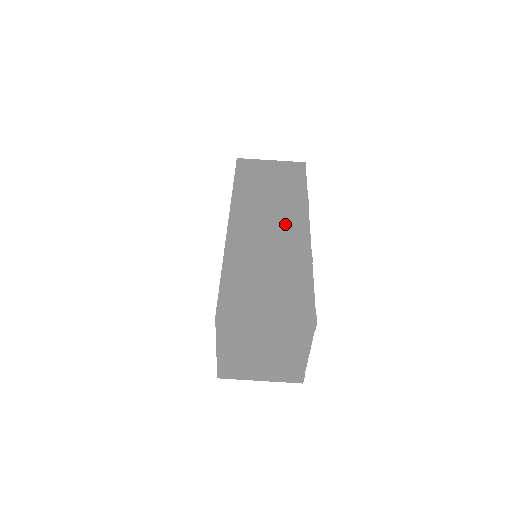
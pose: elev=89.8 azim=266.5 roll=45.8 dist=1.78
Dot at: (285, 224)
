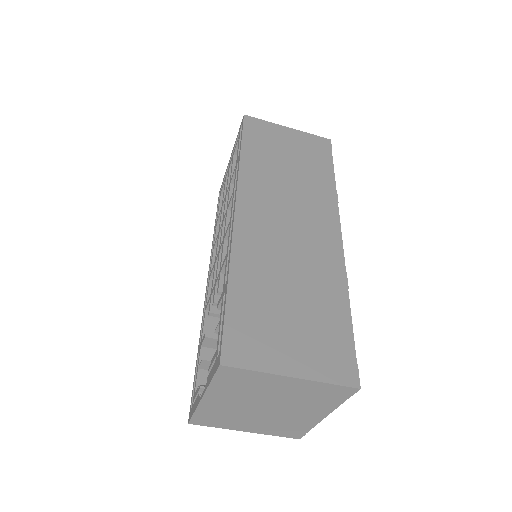
Dot at: (310, 225)
